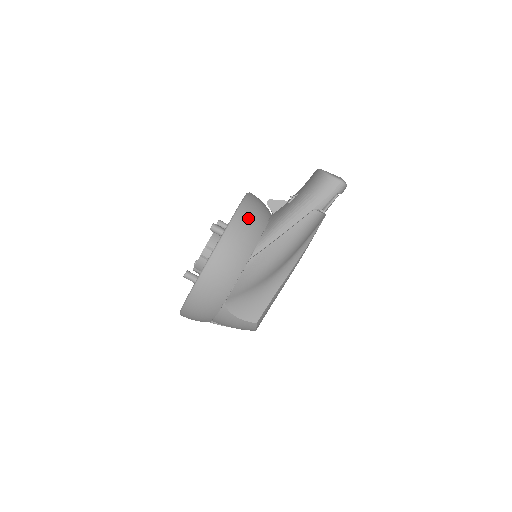
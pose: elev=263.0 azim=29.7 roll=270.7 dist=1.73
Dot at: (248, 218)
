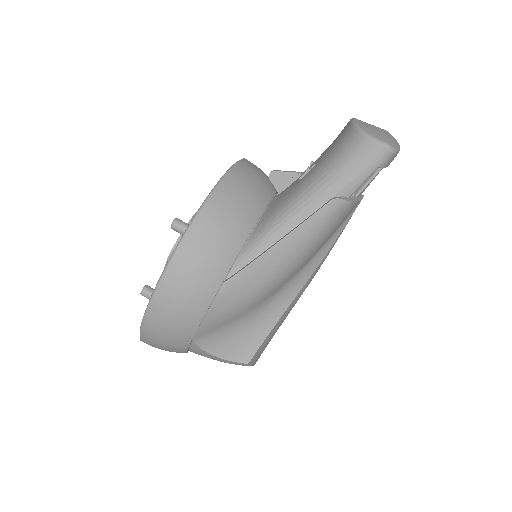
Dot at: (222, 215)
